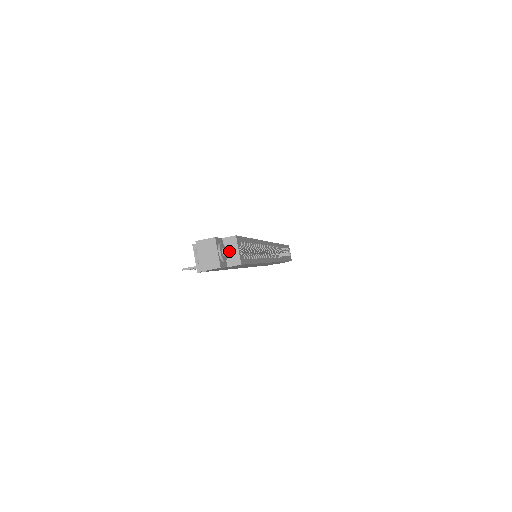
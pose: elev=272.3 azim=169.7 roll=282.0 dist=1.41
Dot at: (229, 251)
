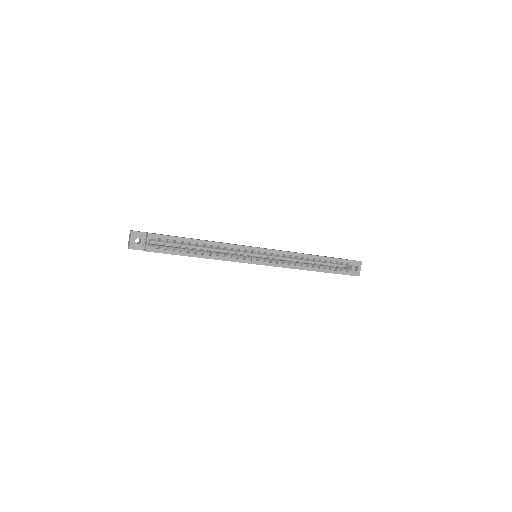
Dot at: (146, 241)
